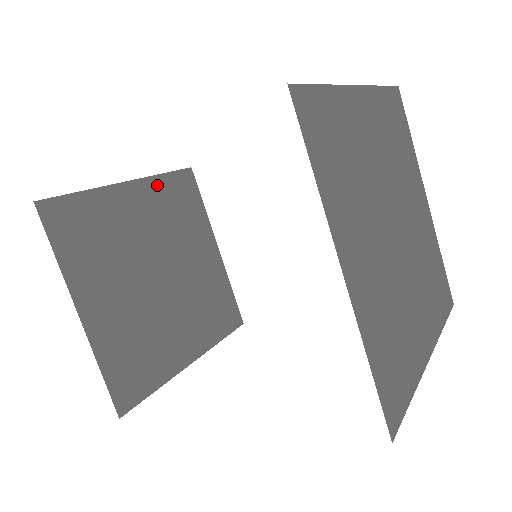
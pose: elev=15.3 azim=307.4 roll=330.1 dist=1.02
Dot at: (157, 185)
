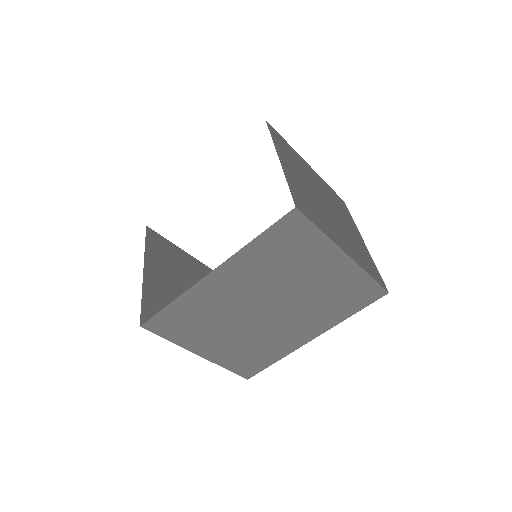
Dot at: occluded
